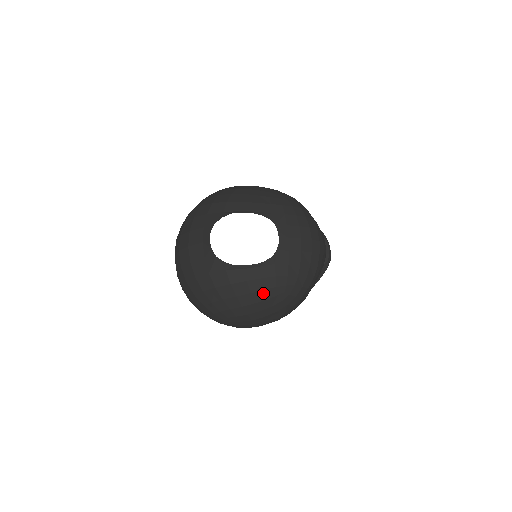
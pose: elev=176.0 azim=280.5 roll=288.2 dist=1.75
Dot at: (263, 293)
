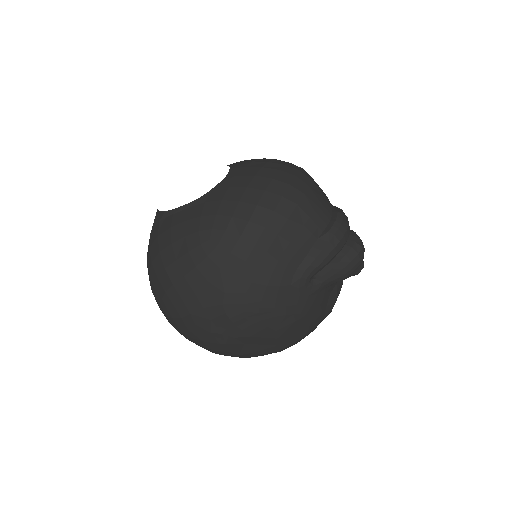
Dot at: (184, 242)
